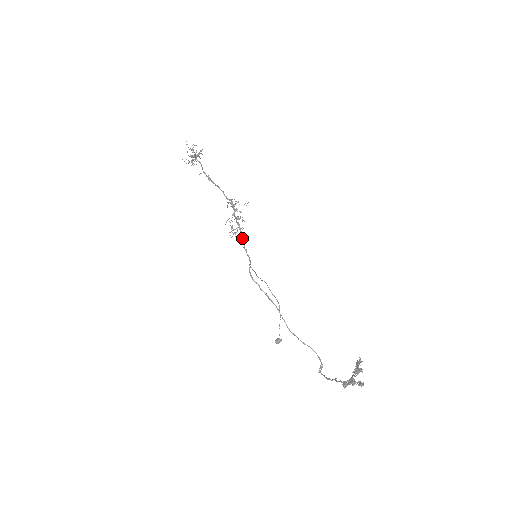
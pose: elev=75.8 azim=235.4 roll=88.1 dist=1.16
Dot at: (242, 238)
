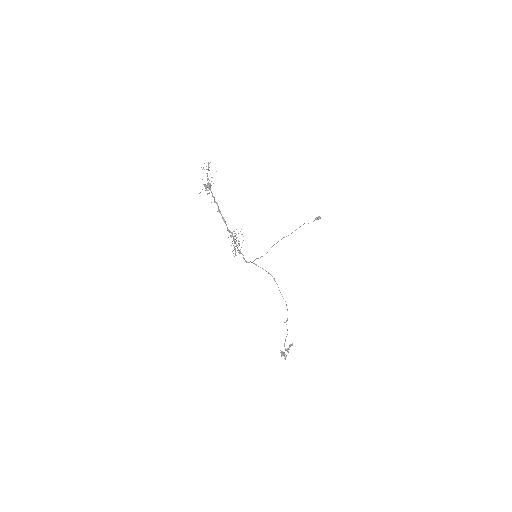
Dot at: occluded
